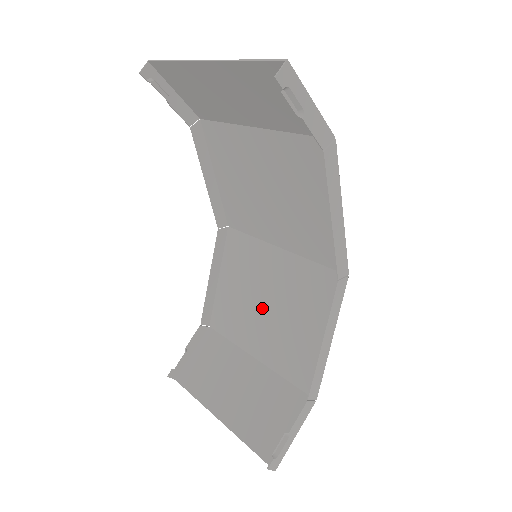
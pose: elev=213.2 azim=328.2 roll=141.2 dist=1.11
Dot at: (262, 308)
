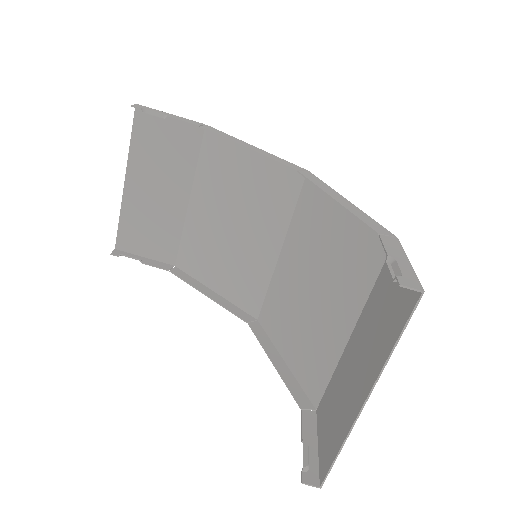
Dot at: (313, 298)
